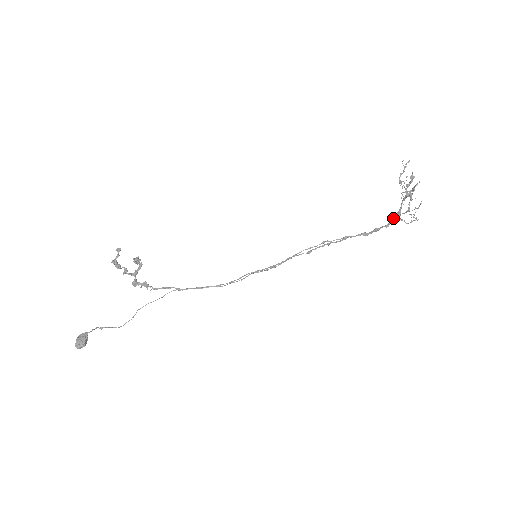
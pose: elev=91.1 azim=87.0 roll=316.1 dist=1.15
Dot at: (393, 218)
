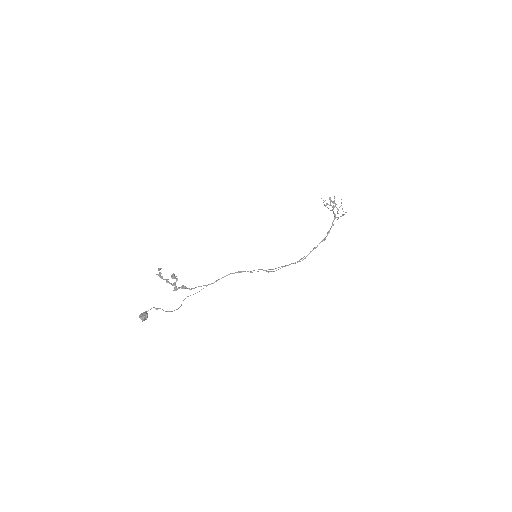
Dot at: (333, 220)
